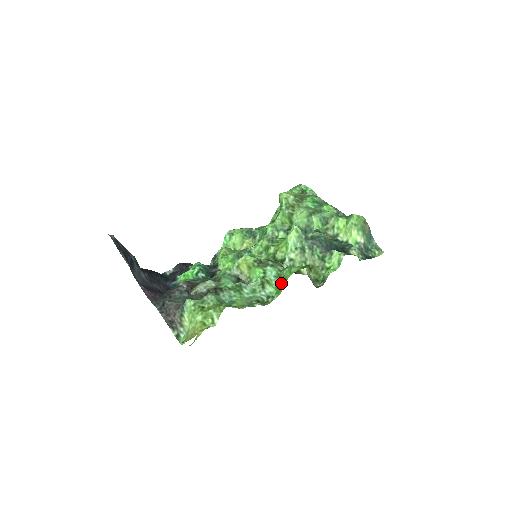
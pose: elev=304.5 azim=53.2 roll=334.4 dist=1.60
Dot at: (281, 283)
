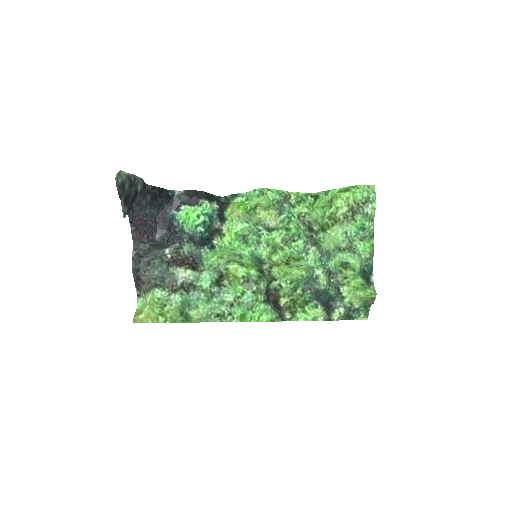
Dot at: (246, 316)
